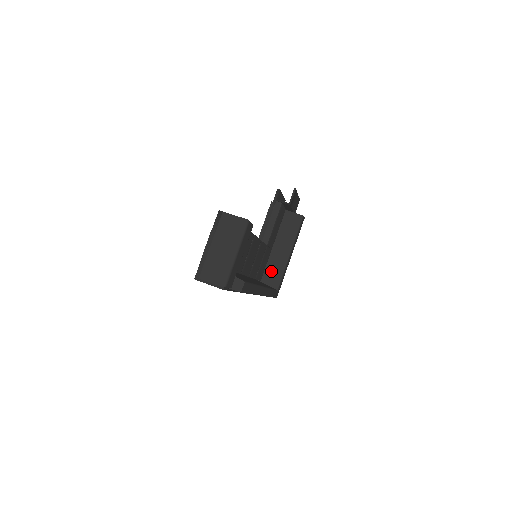
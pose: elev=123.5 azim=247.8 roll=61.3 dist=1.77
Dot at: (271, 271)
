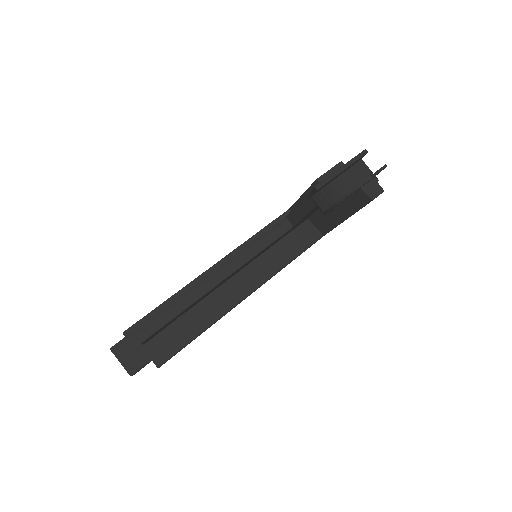
Dot at: (320, 218)
